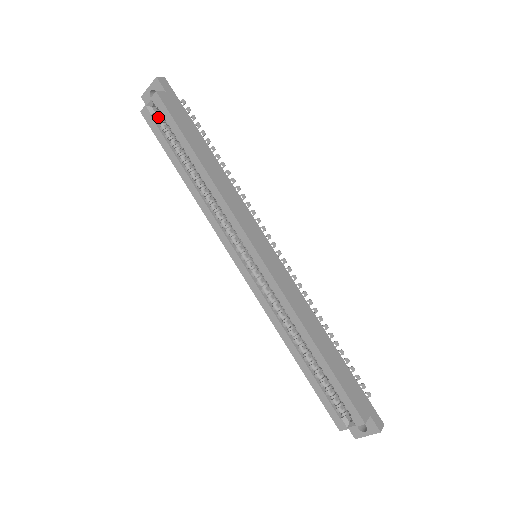
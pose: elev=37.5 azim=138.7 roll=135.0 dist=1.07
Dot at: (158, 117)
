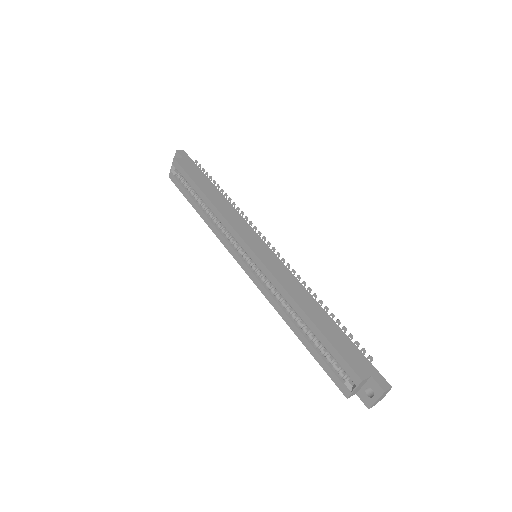
Dot at: (179, 176)
